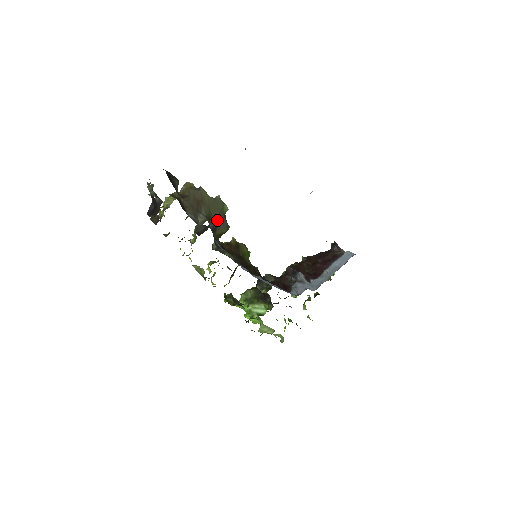
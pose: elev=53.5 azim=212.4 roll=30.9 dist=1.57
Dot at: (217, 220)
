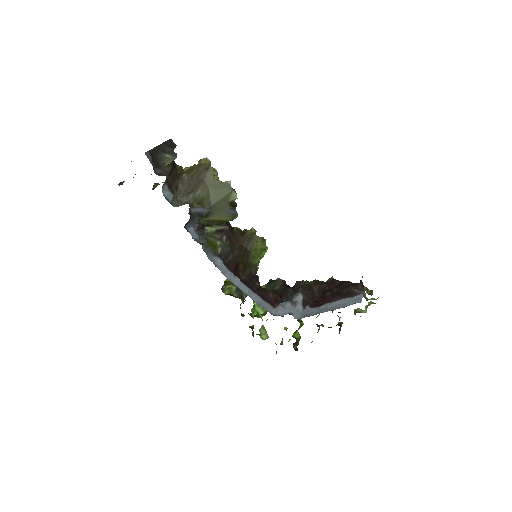
Dot at: (215, 206)
